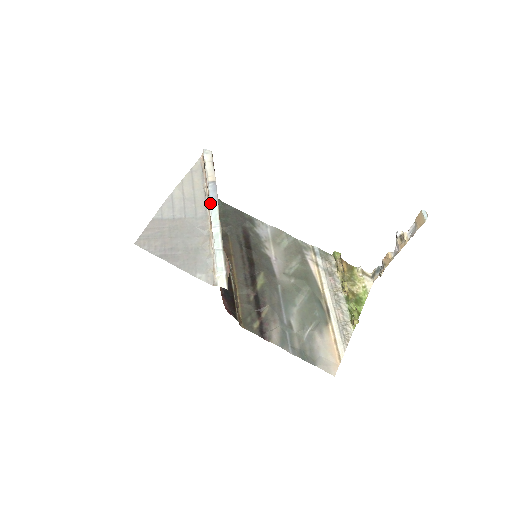
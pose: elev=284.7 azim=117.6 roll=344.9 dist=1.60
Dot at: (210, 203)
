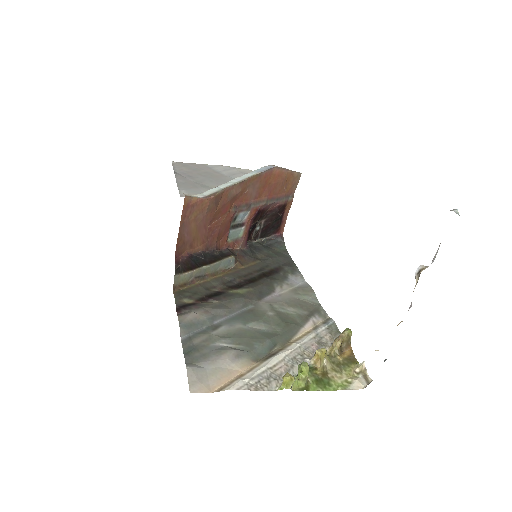
Dot at: (254, 170)
